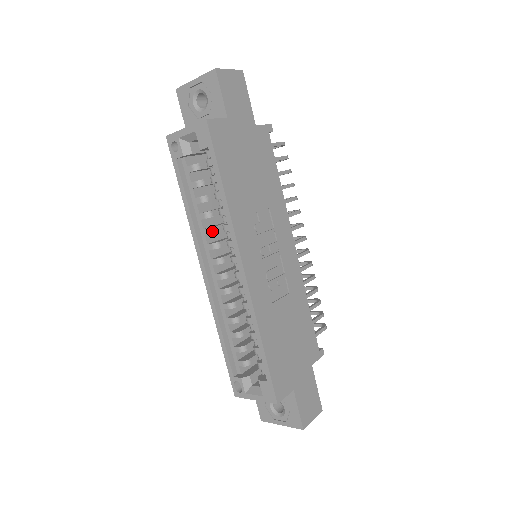
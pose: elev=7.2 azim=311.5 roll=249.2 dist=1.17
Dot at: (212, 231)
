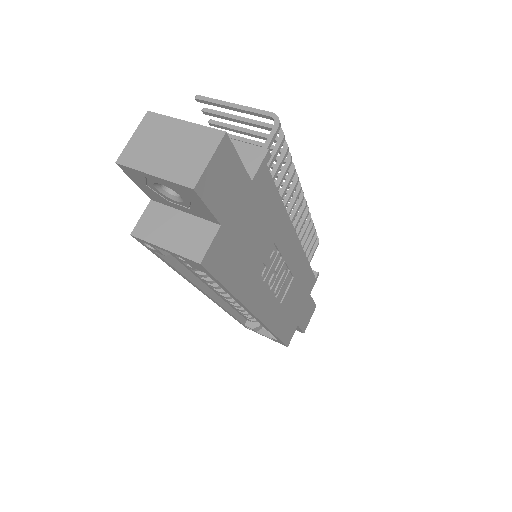
Dot at: (213, 282)
